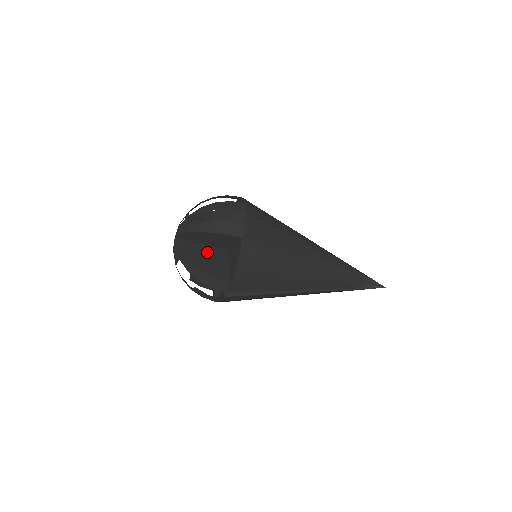
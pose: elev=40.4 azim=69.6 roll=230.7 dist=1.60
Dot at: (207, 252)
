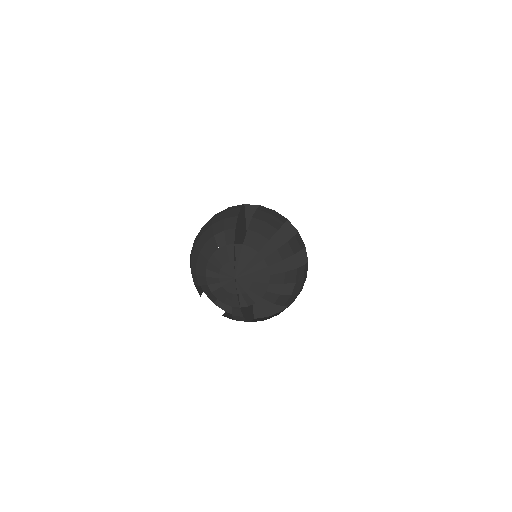
Dot at: occluded
